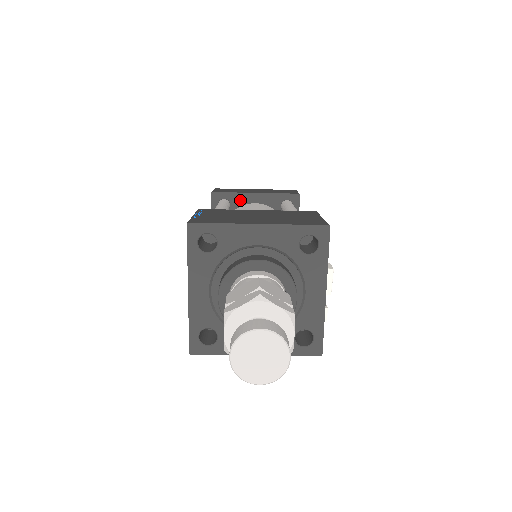
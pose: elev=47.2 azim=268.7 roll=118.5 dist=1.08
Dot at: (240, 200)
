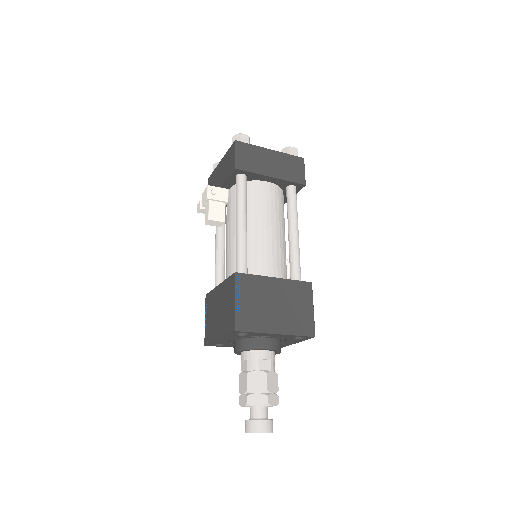
Dot at: (256, 177)
